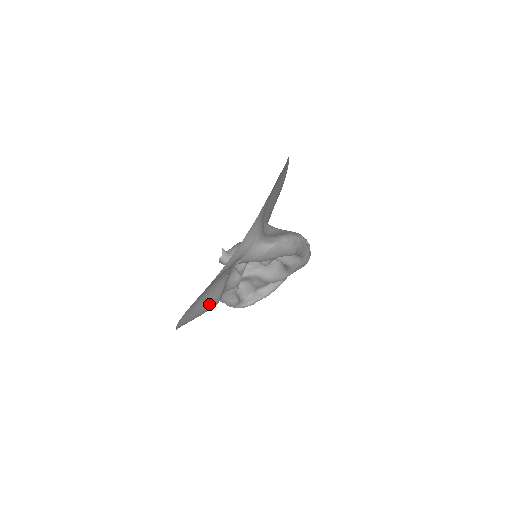
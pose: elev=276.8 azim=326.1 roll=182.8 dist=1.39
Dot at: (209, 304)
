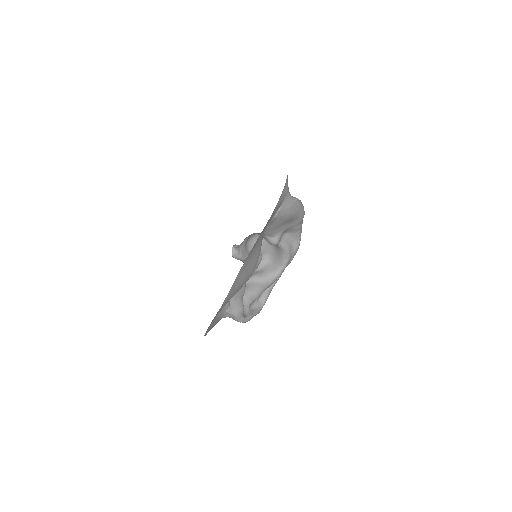
Dot at: (252, 265)
